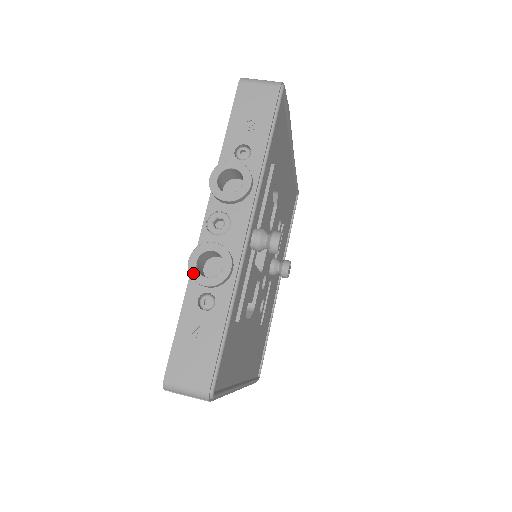
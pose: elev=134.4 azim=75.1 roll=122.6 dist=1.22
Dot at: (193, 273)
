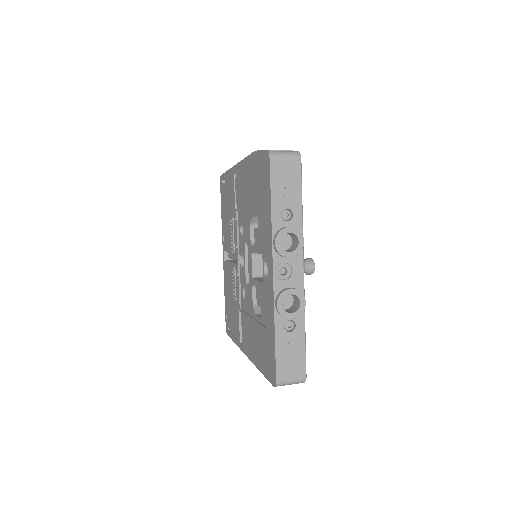
Dot at: (282, 313)
